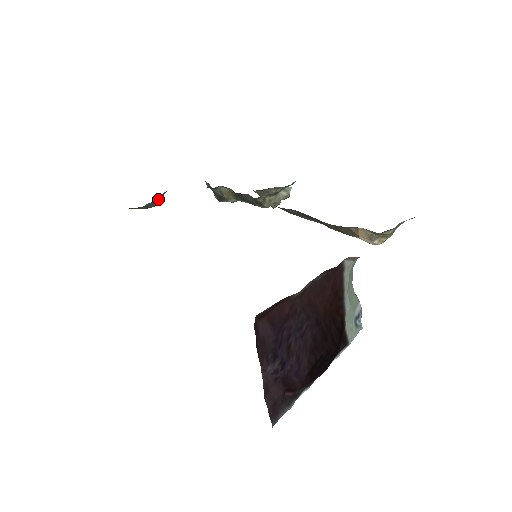
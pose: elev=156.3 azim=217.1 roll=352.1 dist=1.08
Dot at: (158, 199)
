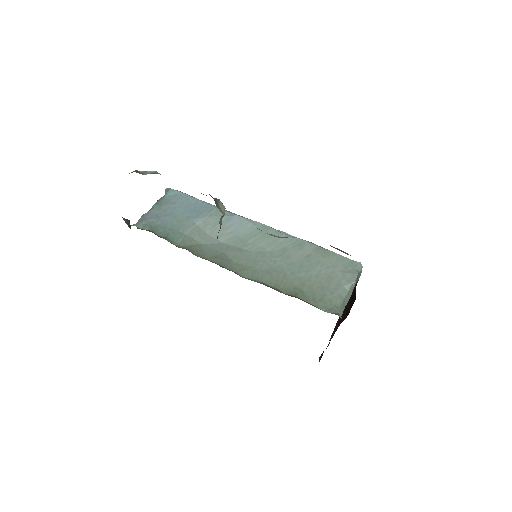
Dot at: (129, 226)
